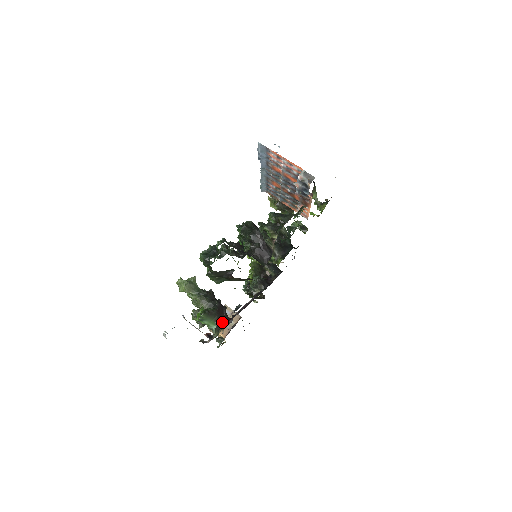
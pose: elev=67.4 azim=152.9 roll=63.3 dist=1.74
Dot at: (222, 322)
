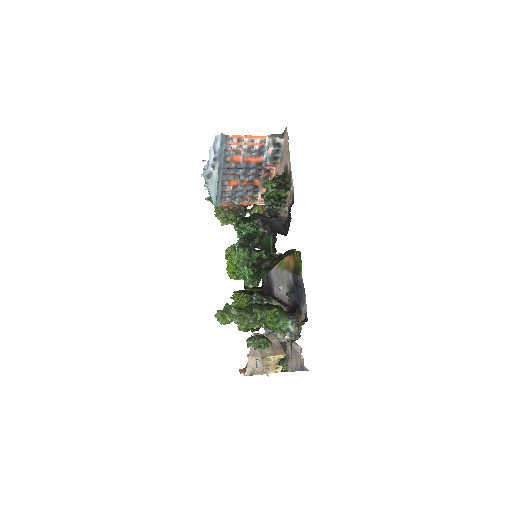
Dot at: (292, 313)
